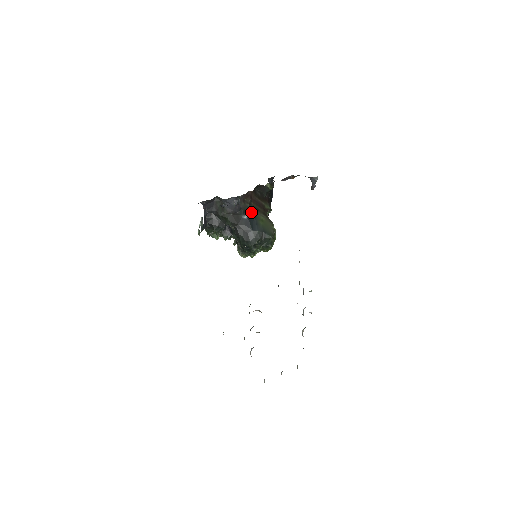
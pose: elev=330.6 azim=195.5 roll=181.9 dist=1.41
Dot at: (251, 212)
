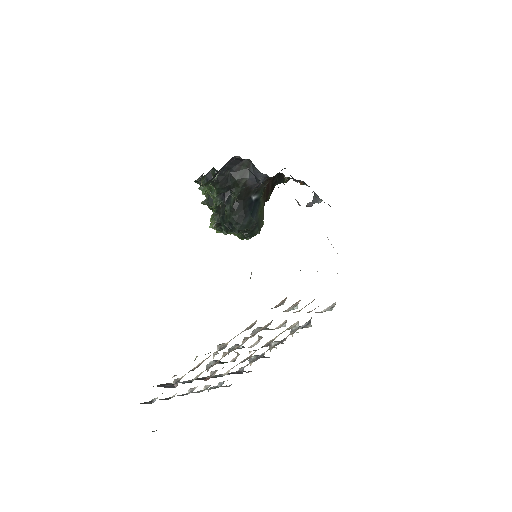
Dot at: (260, 196)
